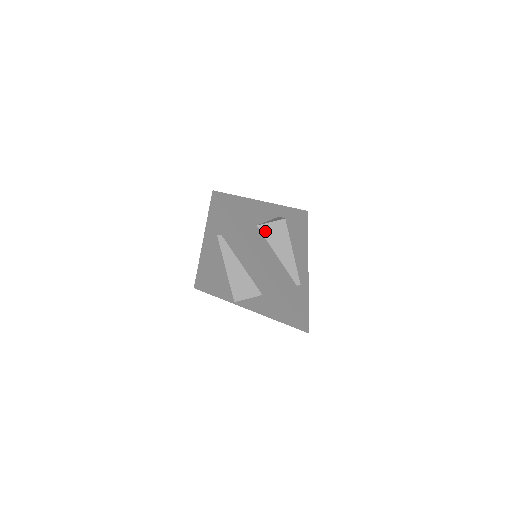
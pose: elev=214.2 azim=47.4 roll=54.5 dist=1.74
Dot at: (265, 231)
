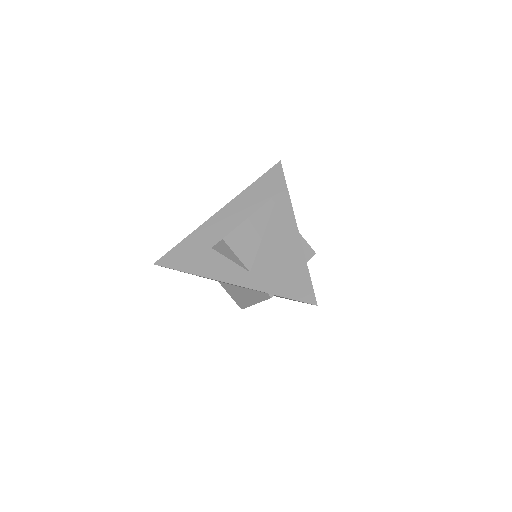
Dot at: occluded
